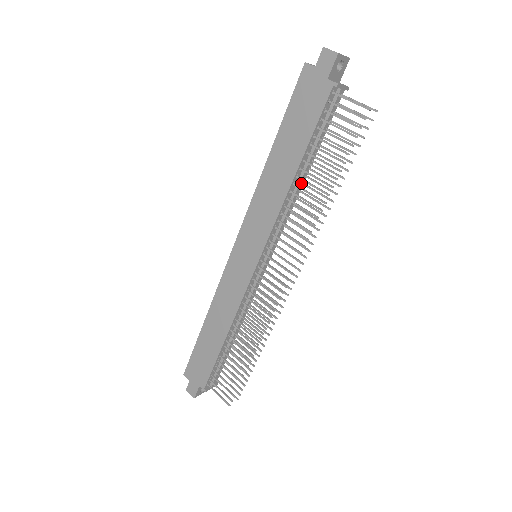
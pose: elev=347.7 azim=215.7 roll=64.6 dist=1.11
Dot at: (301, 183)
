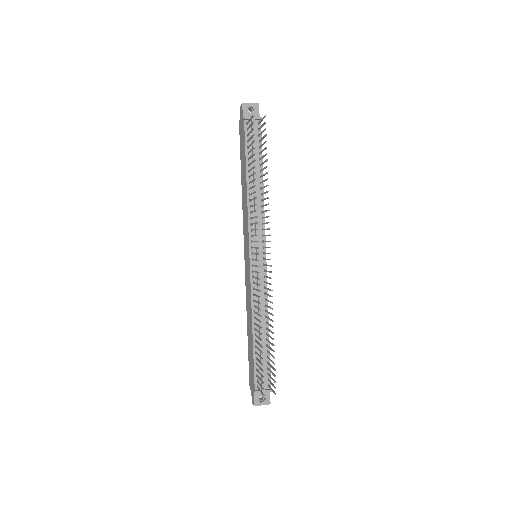
Dot at: (256, 187)
